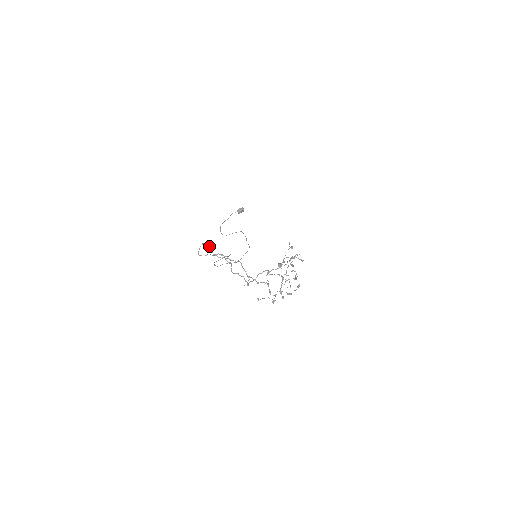
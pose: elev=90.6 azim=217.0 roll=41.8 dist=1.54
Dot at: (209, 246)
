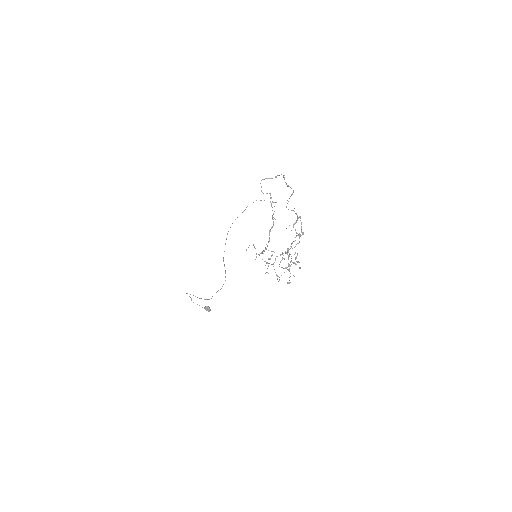
Dot at: (284, 175)
